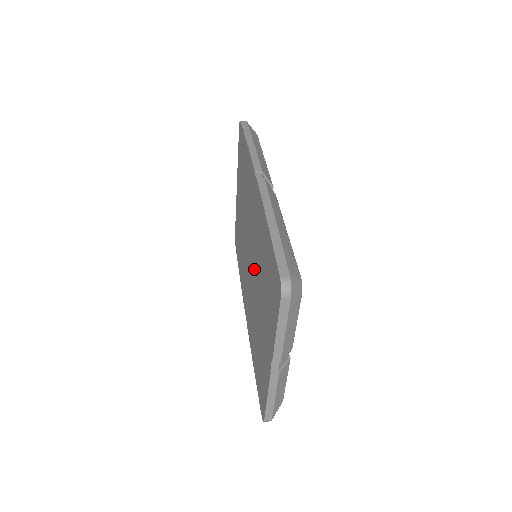
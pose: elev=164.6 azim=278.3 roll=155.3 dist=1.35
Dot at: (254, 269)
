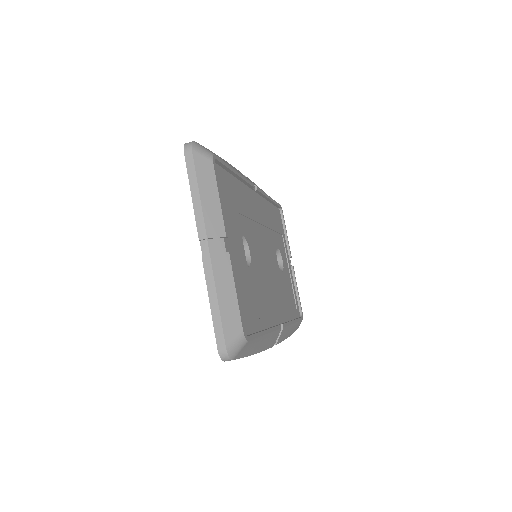
Dot at: occluded
